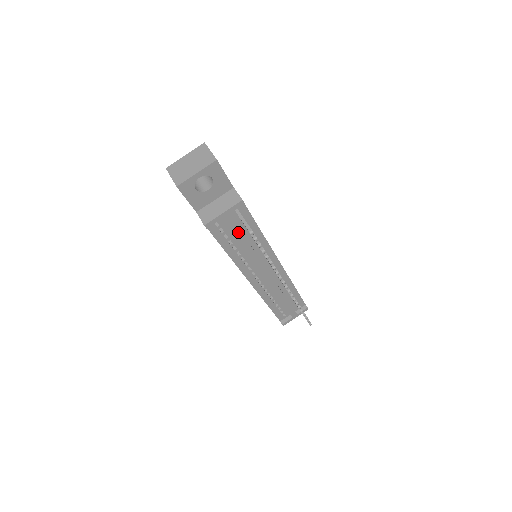
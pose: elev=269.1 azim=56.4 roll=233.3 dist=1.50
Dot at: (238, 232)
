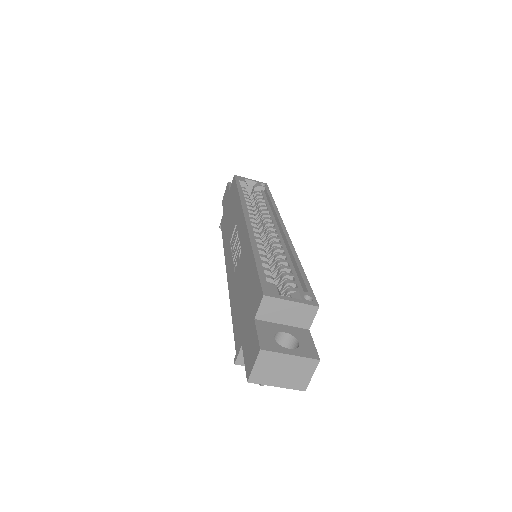
Dot at: occluded
